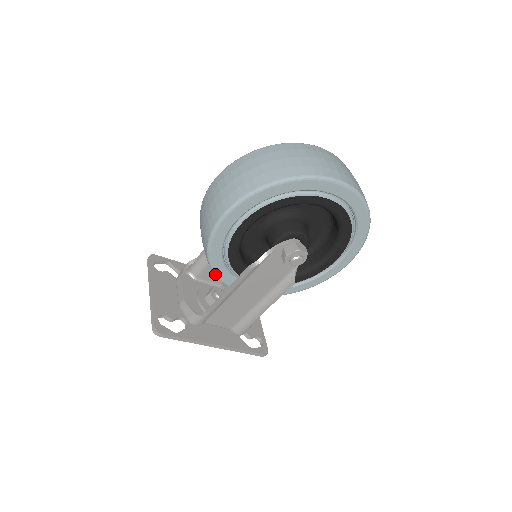
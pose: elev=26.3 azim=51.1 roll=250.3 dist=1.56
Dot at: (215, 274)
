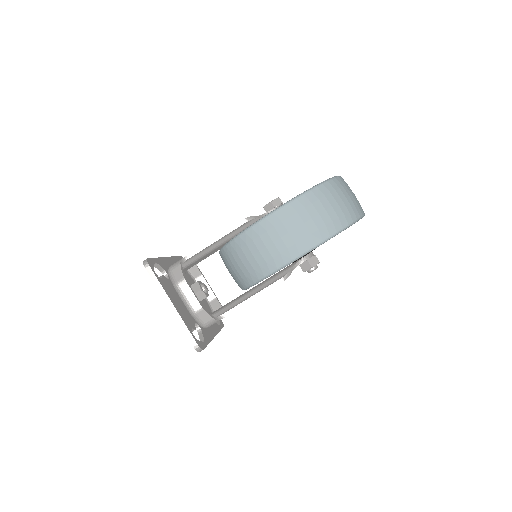
Dot at: occluded
